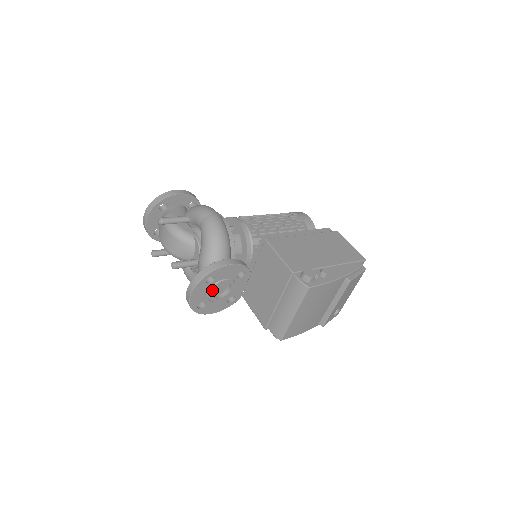
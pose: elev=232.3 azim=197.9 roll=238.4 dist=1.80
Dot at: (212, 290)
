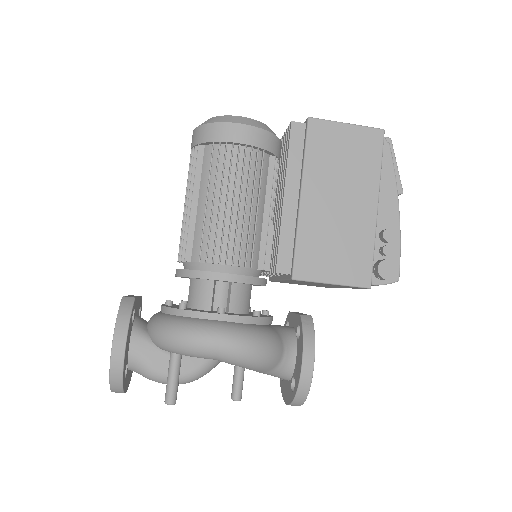
Dot at: occluded
